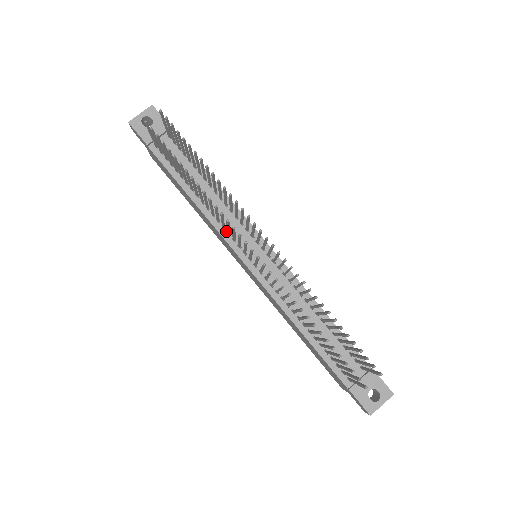
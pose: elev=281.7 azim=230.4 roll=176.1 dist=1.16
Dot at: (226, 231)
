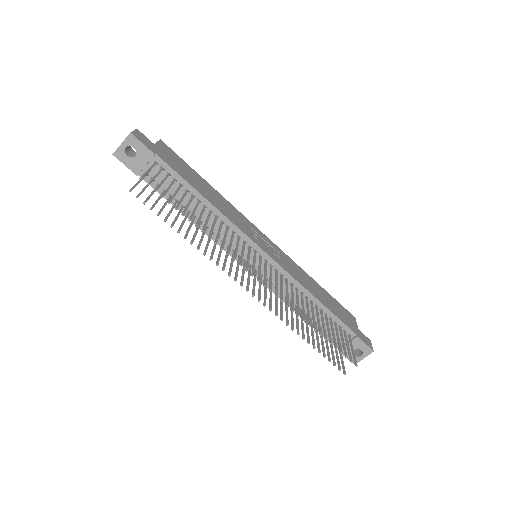
Dot at: (226, 244)
